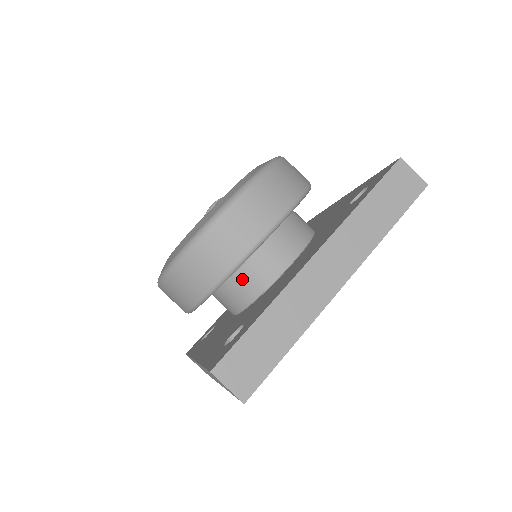
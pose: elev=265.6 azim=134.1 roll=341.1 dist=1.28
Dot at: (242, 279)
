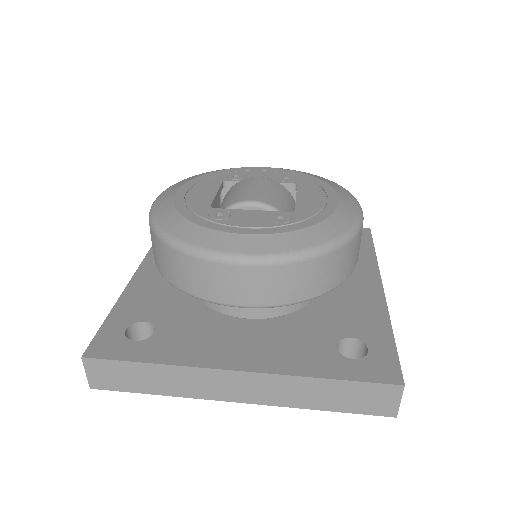
Dot at: occluded
